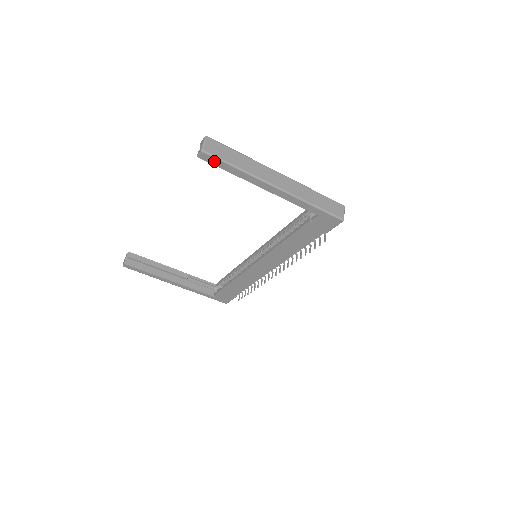
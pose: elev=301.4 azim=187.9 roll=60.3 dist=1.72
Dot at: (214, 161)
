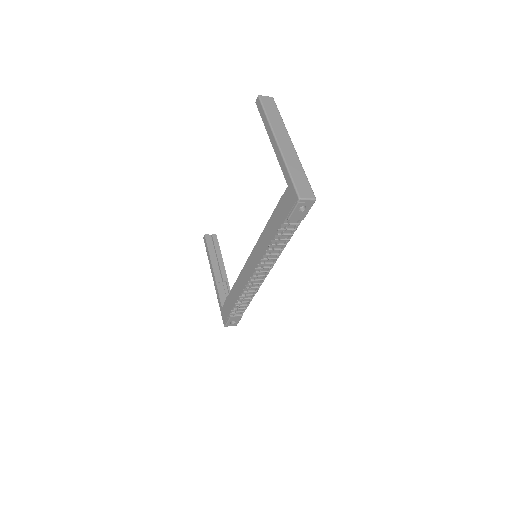
Dot at: (260, 107)
